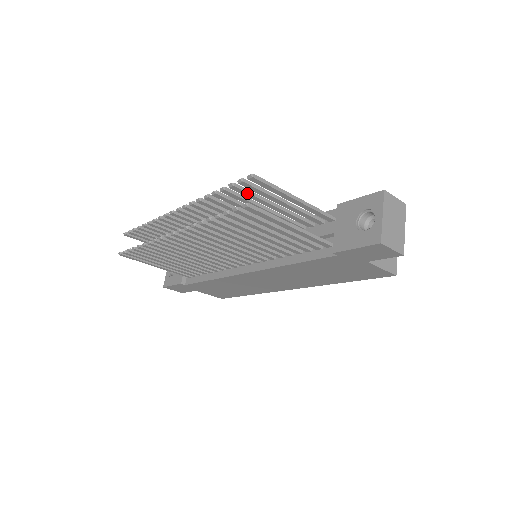
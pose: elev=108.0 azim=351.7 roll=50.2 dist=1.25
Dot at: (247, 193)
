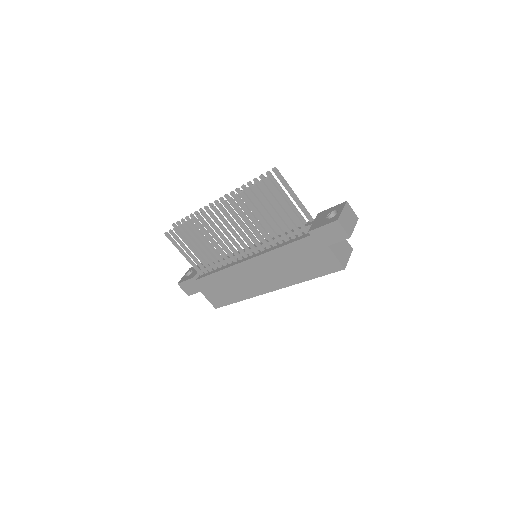
Dot at: (268, 184)
